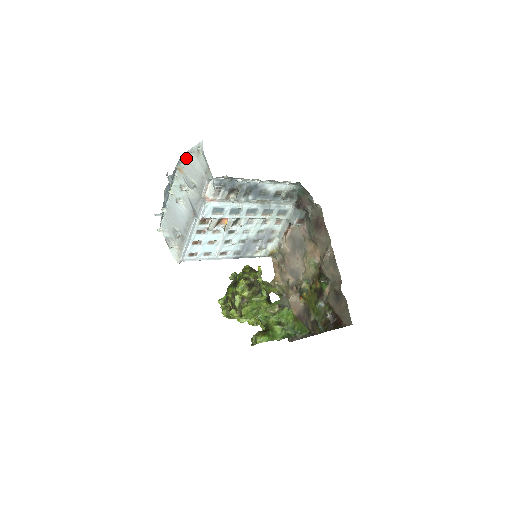
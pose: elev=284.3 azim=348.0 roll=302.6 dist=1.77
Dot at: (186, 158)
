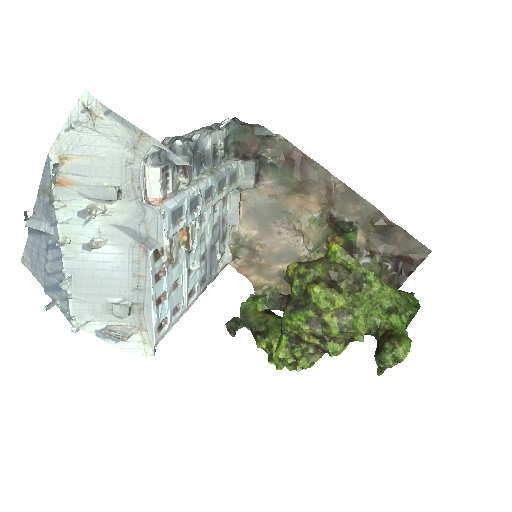
Dot at: (64, 149)
